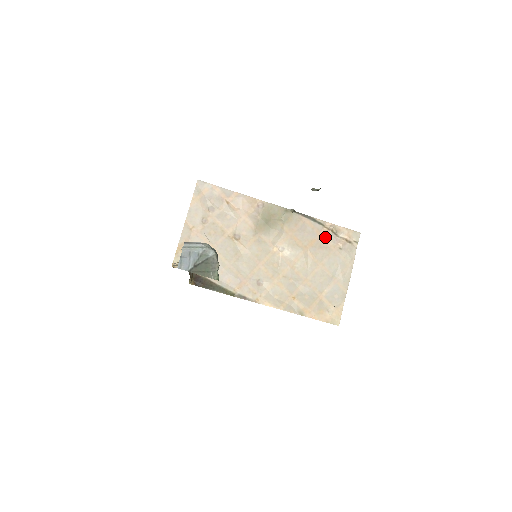
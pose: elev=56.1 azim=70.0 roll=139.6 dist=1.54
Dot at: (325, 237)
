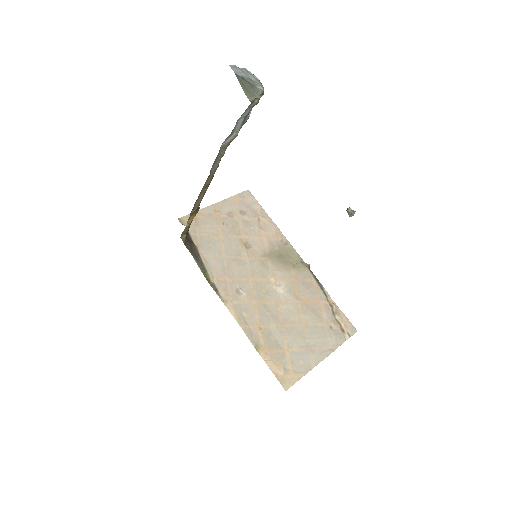
Dot at: (323, 307)
